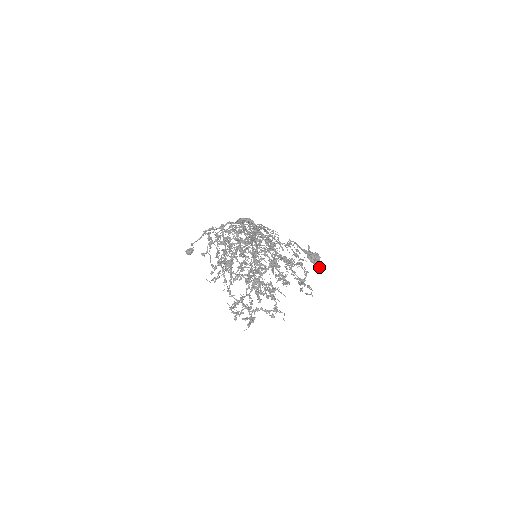
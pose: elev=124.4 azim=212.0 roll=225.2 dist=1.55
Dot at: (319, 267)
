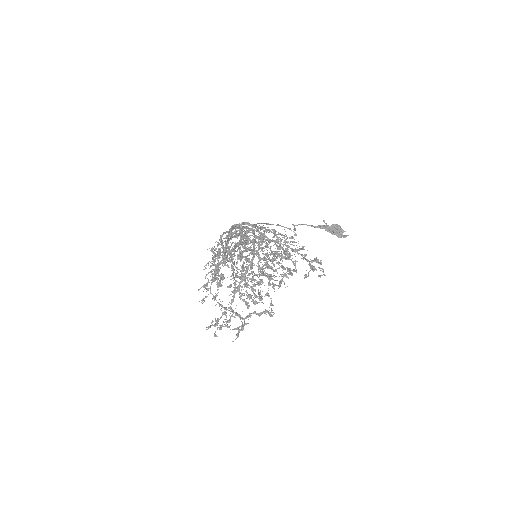
Dot at: occluded
